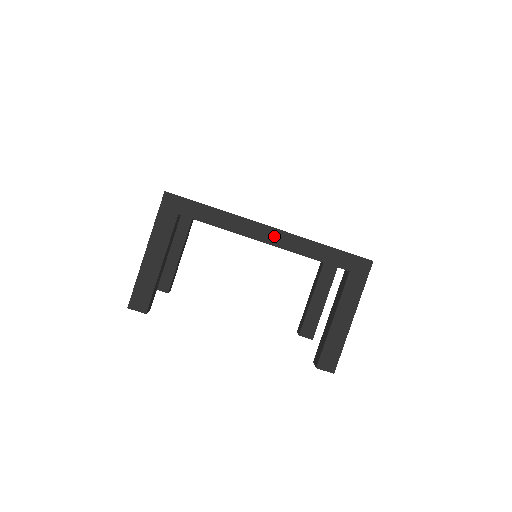
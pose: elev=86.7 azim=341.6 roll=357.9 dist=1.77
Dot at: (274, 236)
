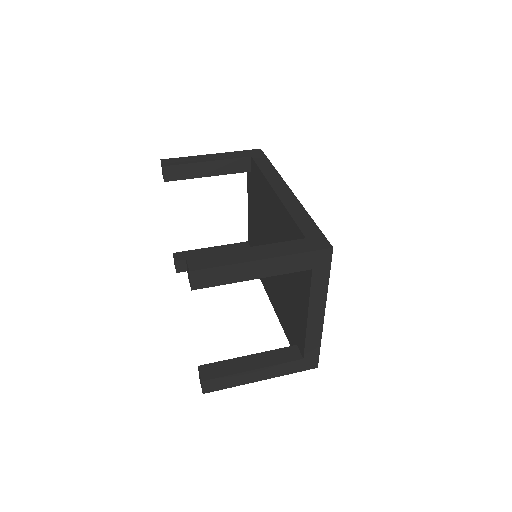
Dot at: (285, 193)
